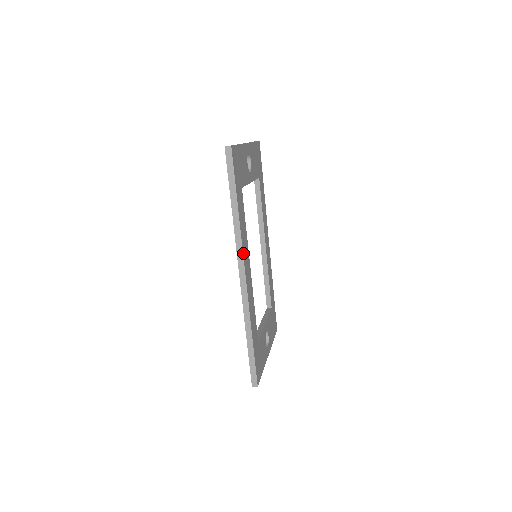
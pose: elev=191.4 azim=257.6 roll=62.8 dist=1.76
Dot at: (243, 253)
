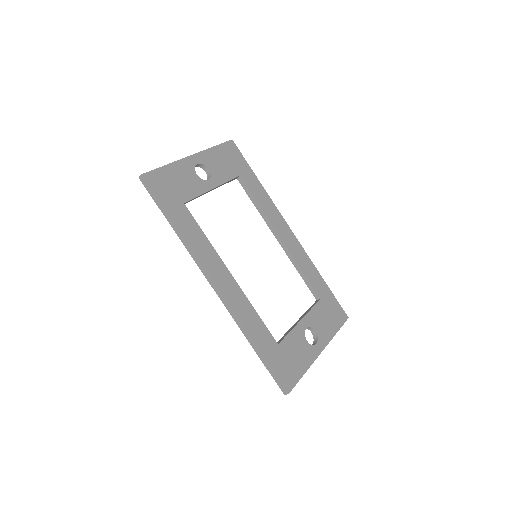
Dot at: (204, 265)
